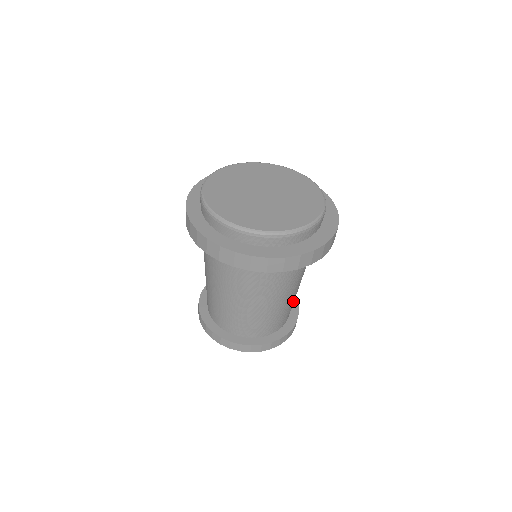
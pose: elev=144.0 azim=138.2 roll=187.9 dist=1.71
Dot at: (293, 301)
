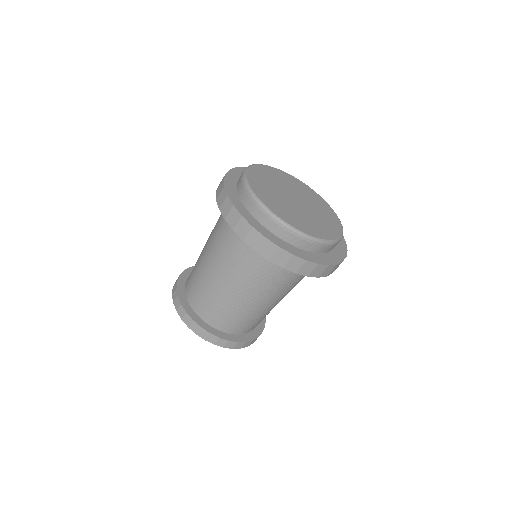
Dot at: (261, 316)
